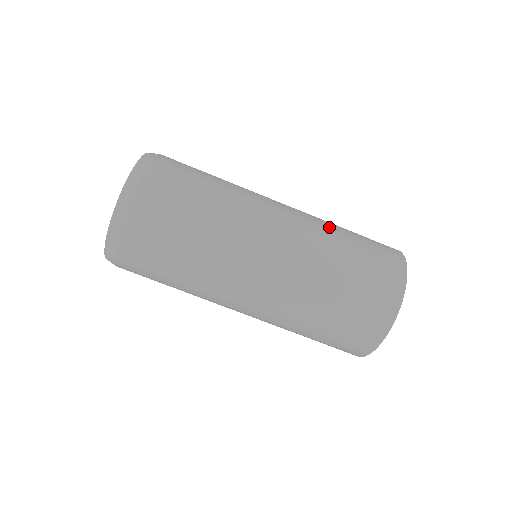
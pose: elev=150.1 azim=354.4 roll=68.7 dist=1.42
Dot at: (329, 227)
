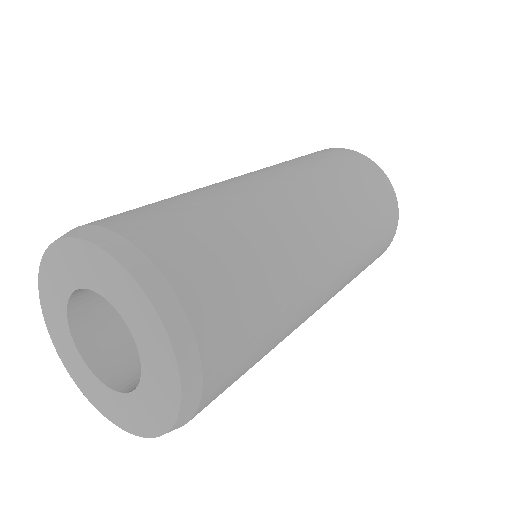
Dot at: (289, 163)
